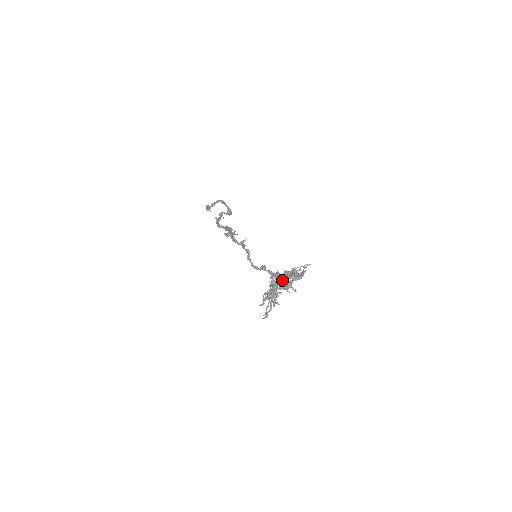
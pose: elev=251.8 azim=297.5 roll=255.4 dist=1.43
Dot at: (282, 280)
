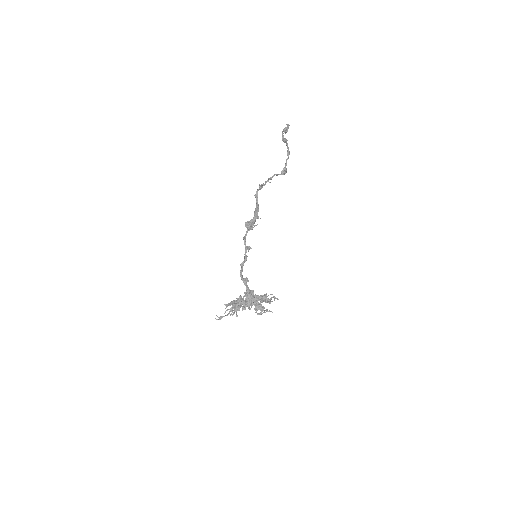
Dot at: (249, 302)
